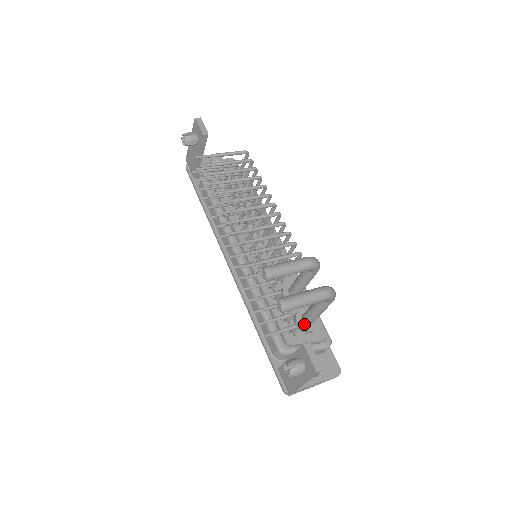
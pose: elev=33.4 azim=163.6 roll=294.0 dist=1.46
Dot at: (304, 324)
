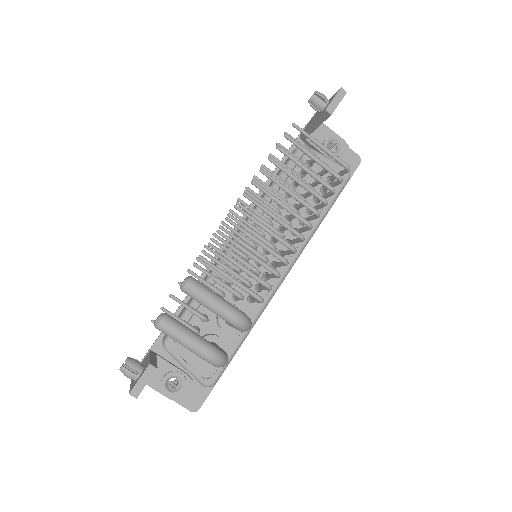
Dot at: occluded
